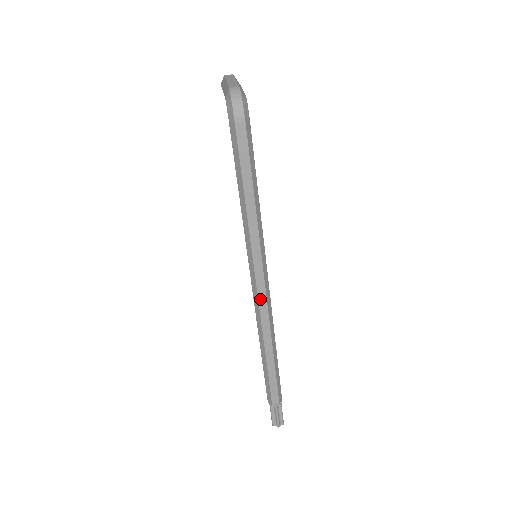
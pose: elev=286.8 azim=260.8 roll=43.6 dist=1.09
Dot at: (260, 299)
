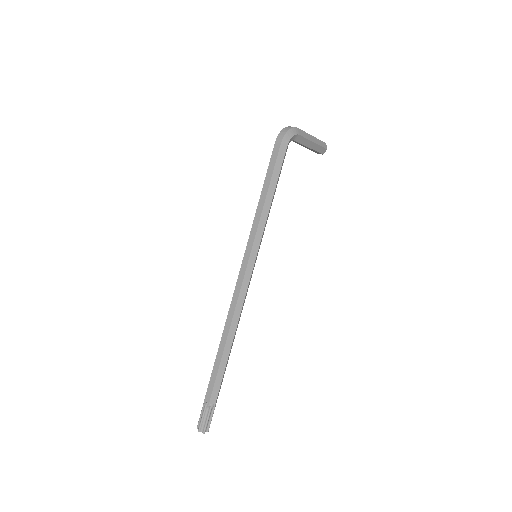
Dot at: (237, 286)
